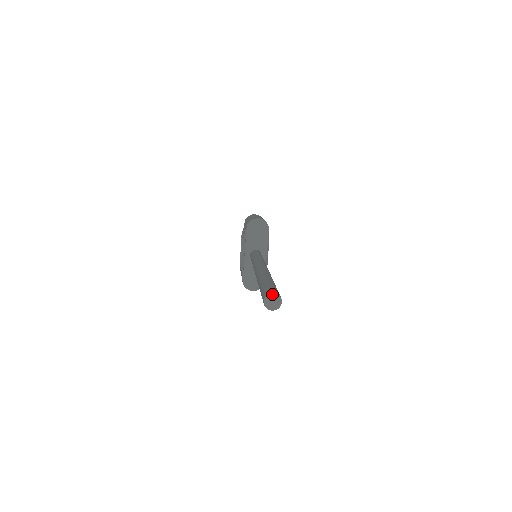
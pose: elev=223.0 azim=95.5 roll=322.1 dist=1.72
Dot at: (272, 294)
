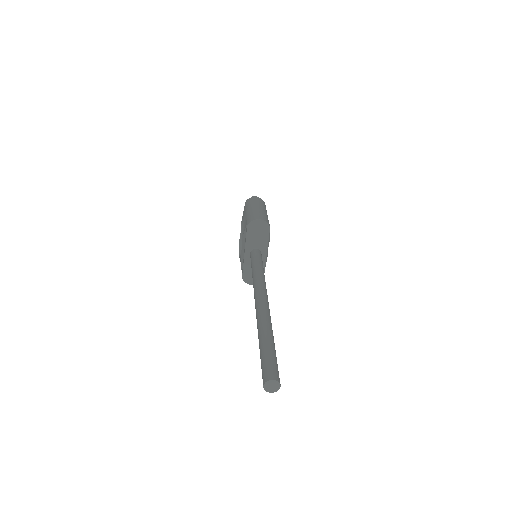
Dot at: (271, 381)
